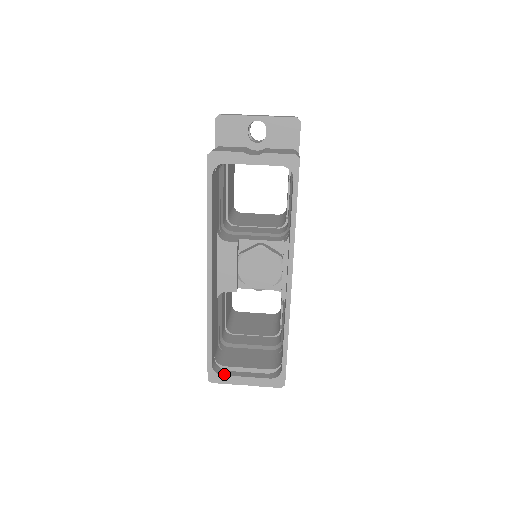
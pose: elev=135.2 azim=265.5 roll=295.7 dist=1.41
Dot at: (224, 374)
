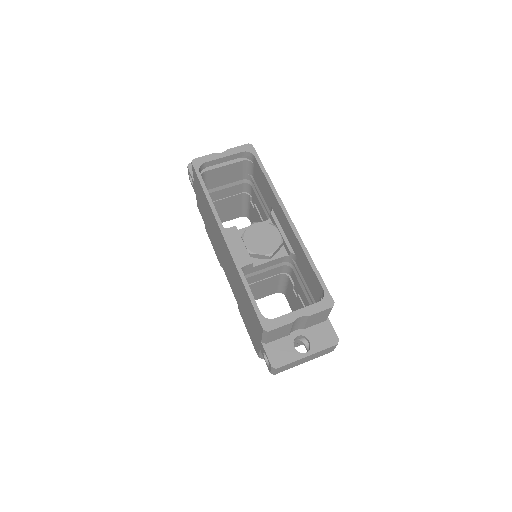
Dot at: (276, 318)
